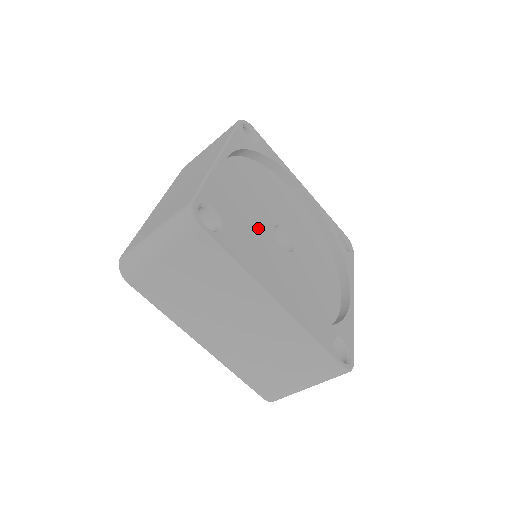
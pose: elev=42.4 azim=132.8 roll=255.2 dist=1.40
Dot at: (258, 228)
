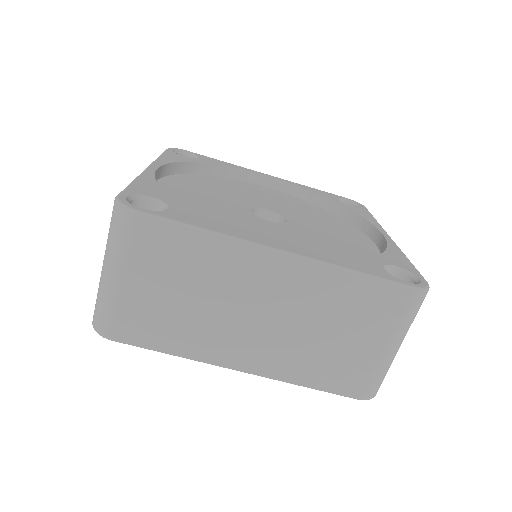
Dot at: (229, 213)
